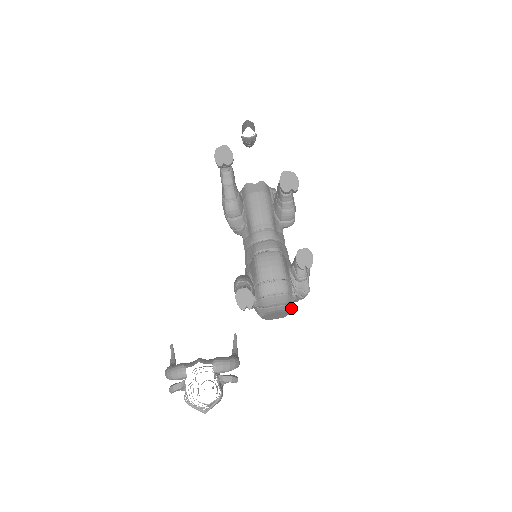
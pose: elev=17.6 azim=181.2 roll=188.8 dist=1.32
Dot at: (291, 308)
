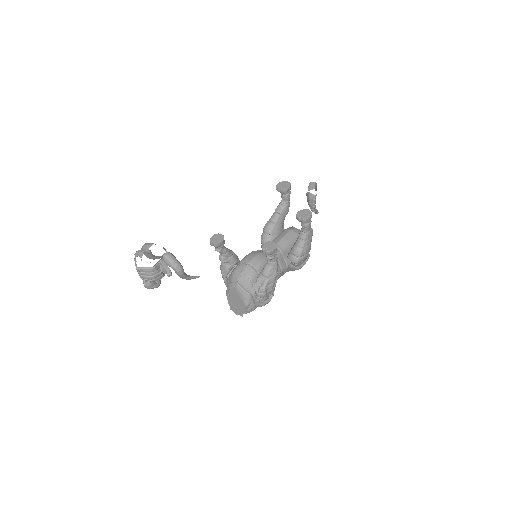
Dot at: (247, 300)
